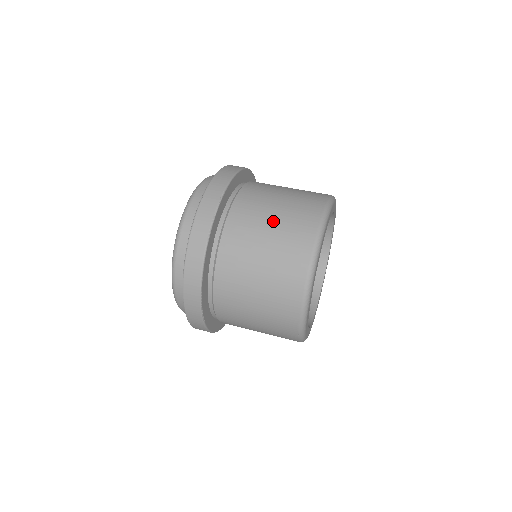
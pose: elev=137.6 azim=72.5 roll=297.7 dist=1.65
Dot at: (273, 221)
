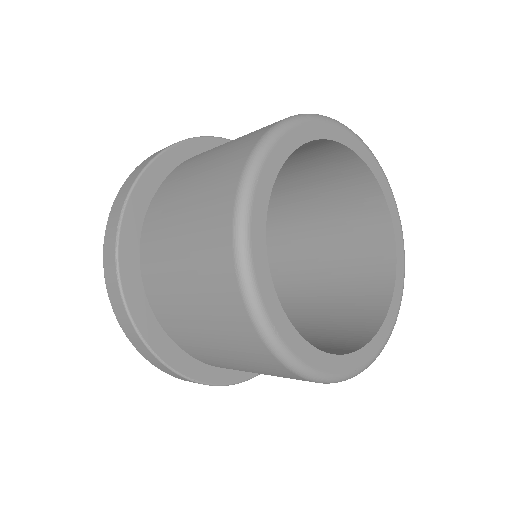
Dot at: (184, 215)
